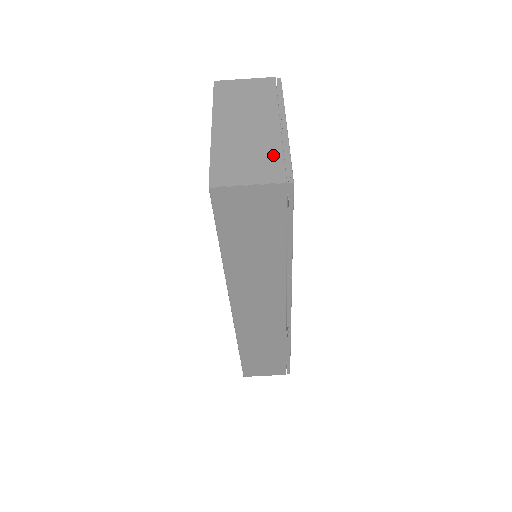
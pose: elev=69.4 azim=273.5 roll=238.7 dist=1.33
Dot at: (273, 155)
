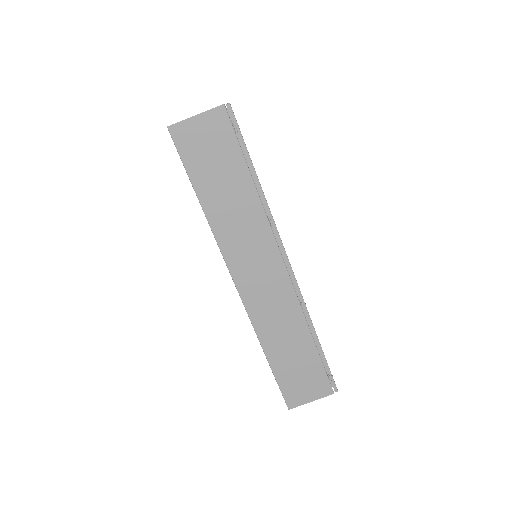
Dot at: occluded
